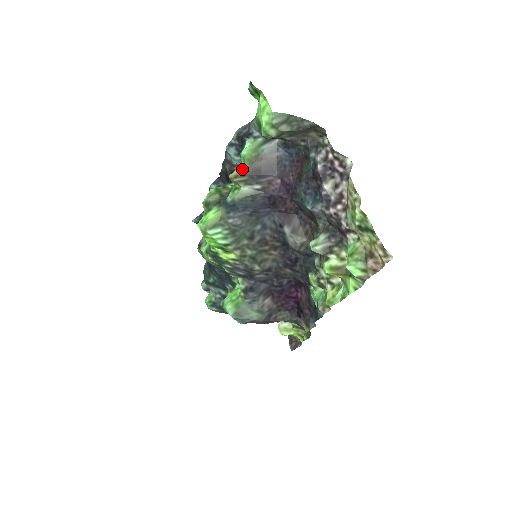
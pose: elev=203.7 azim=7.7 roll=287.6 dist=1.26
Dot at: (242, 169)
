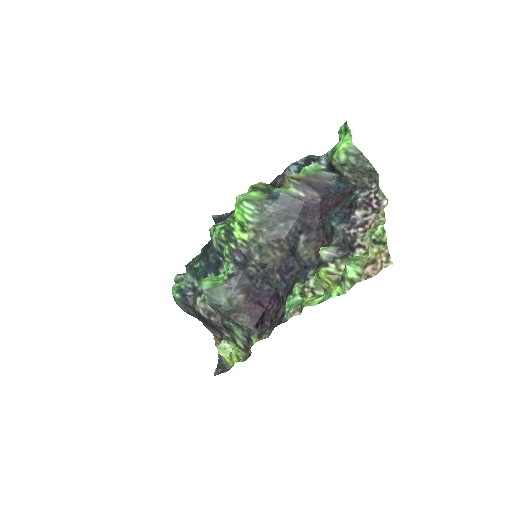
Dot at: (299, 176)
